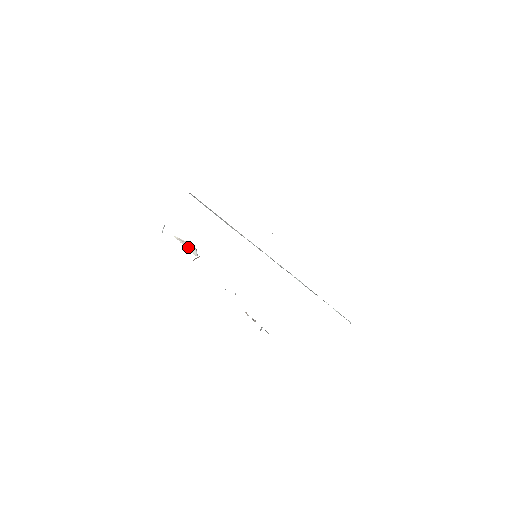
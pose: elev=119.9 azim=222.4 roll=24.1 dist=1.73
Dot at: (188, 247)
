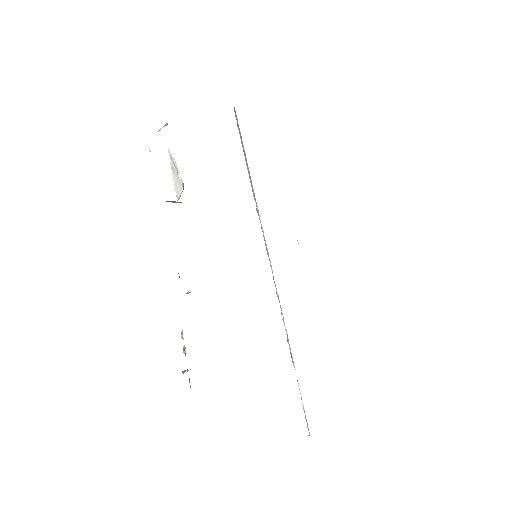
Dot at: (175, 178)
